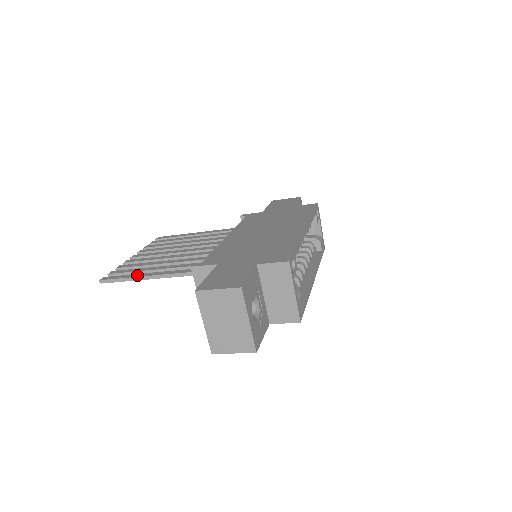
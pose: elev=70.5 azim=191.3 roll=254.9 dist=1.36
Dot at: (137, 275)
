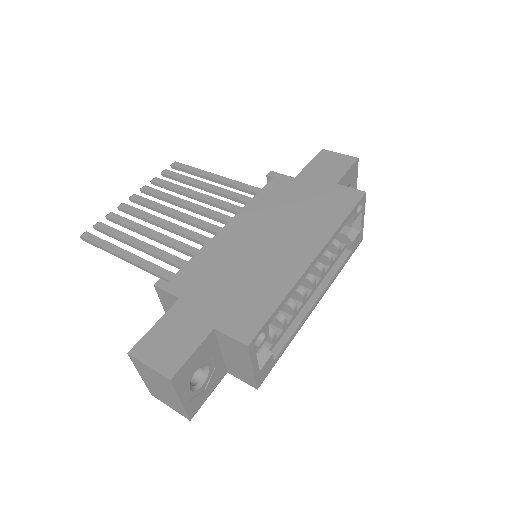
Dot at: (114, 249)
